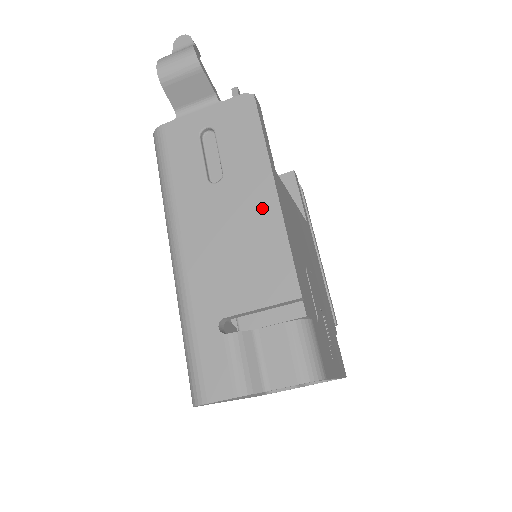
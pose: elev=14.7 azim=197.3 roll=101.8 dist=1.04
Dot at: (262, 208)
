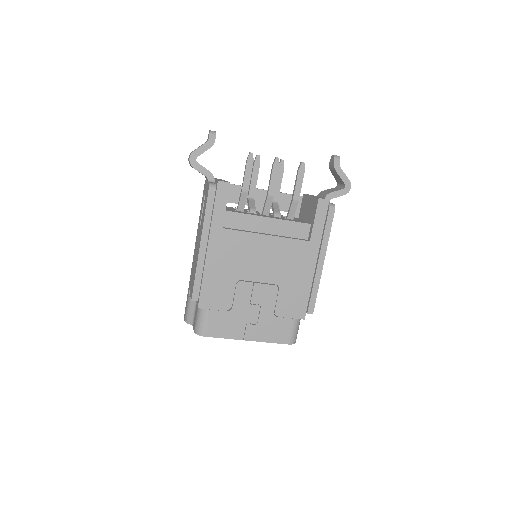
Dot at: (198, 251)
